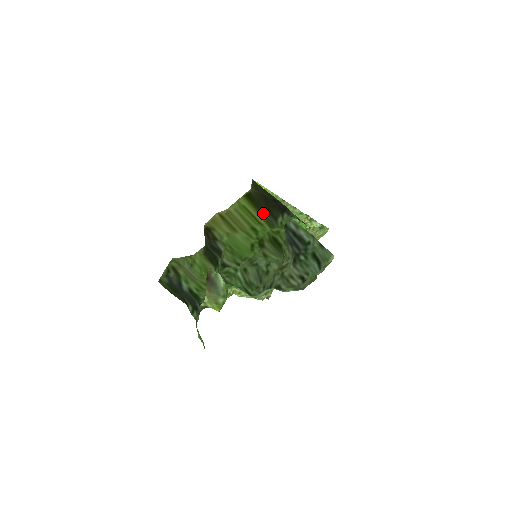
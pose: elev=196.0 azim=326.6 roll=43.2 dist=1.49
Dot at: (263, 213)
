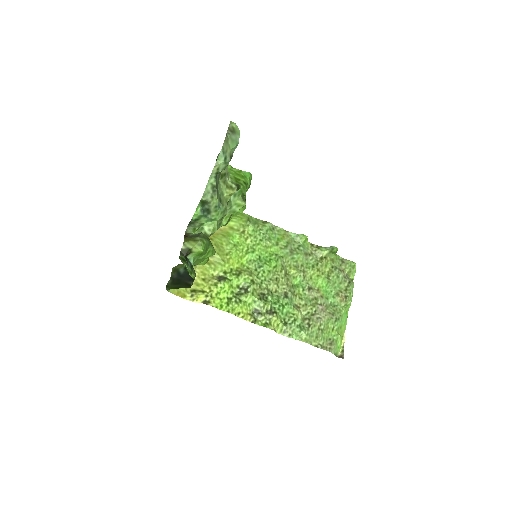
Dot at: occluded
